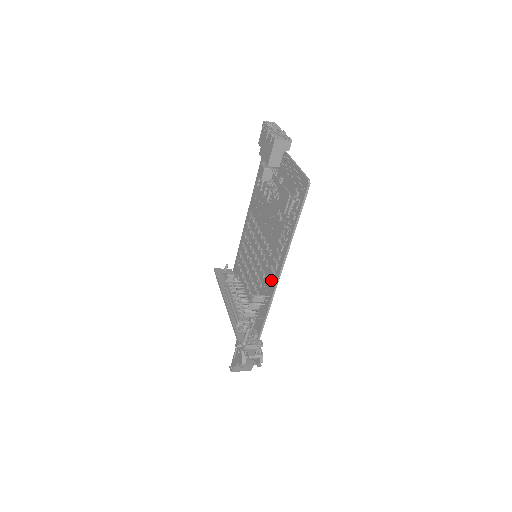
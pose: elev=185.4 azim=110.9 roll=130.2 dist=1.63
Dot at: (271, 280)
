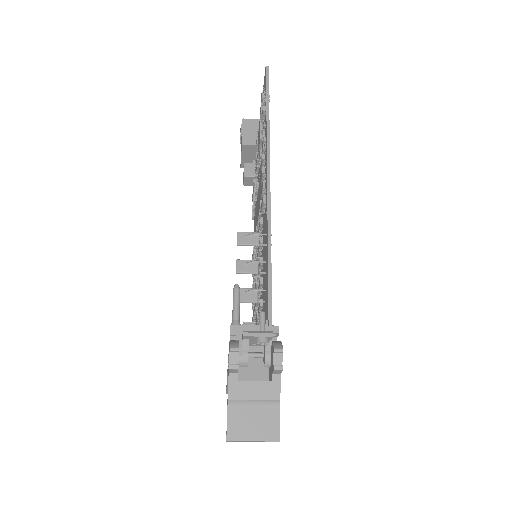
Dot at: (265, 216)
